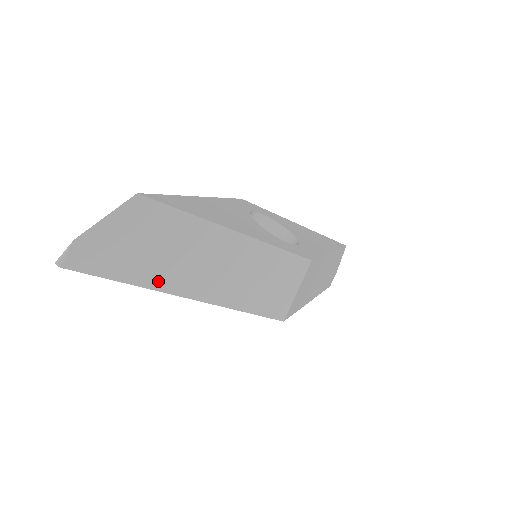
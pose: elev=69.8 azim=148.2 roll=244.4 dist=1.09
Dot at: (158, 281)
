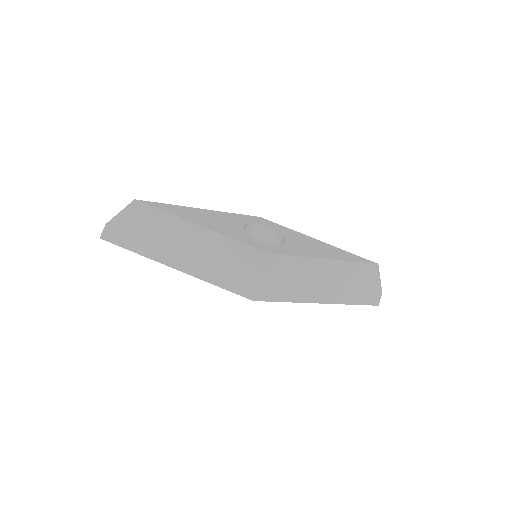
Dot at: (153, 254)
